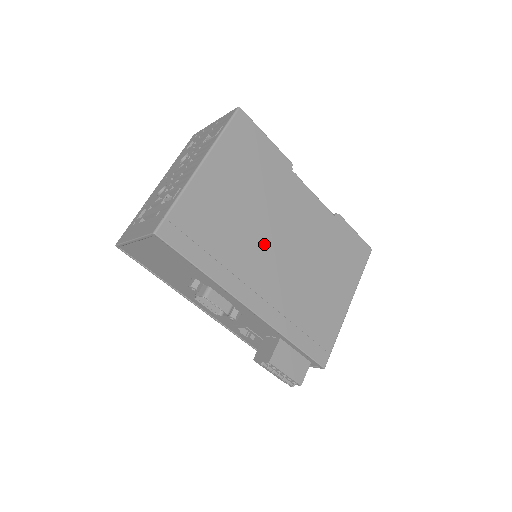
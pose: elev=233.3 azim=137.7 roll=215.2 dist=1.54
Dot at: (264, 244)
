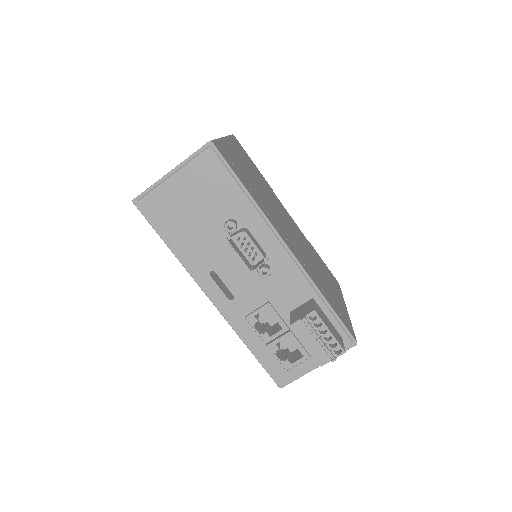
Dot at: (278, 216)
